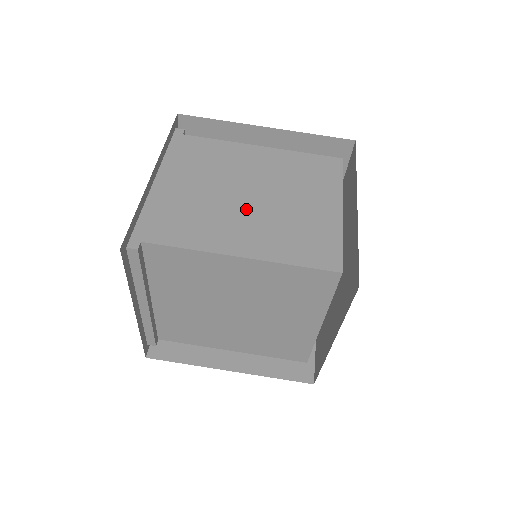
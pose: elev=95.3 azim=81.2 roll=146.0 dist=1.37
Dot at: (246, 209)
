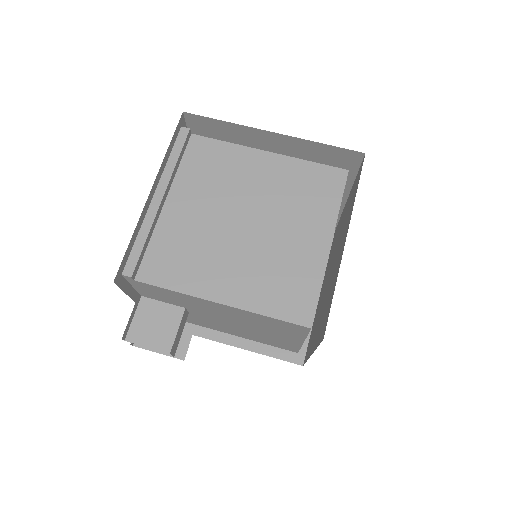
Dot at: occluded
